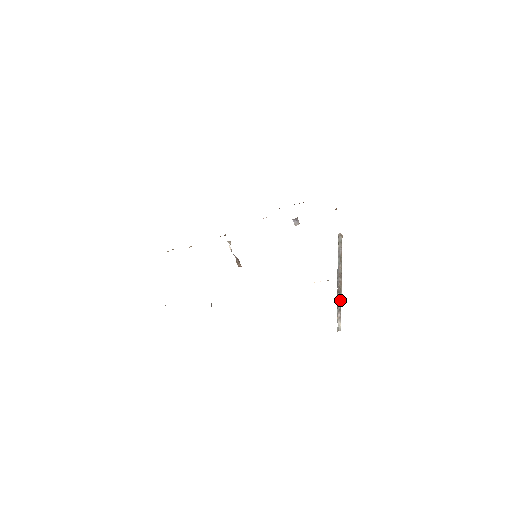
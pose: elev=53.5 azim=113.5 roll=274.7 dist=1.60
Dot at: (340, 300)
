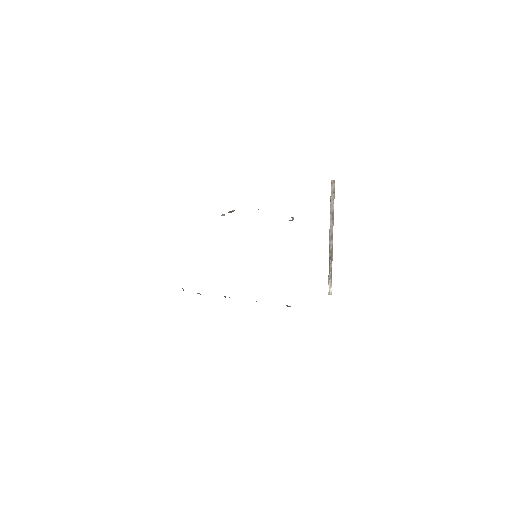
Dot at: (331, 266)
